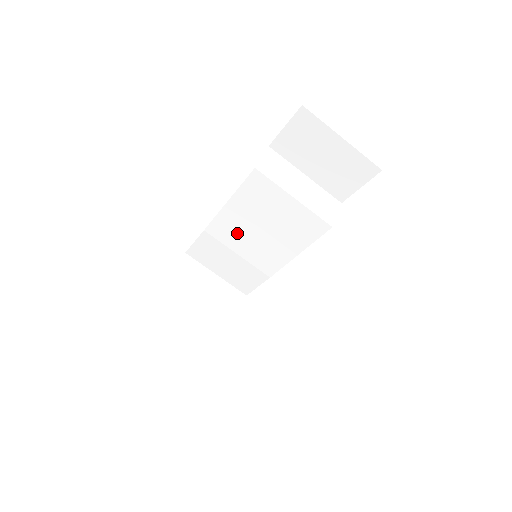
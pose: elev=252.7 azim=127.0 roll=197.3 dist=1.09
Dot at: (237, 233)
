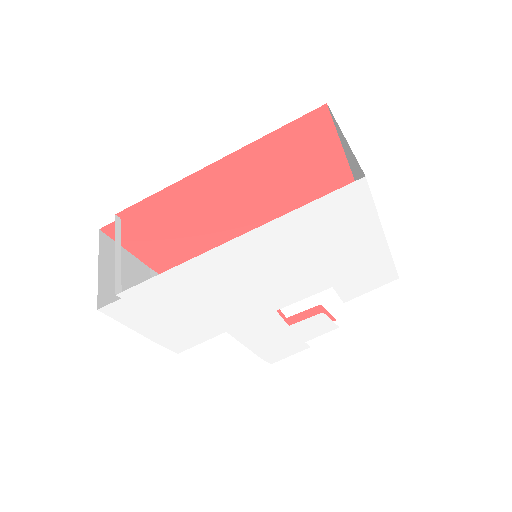
Dot at: occluded
